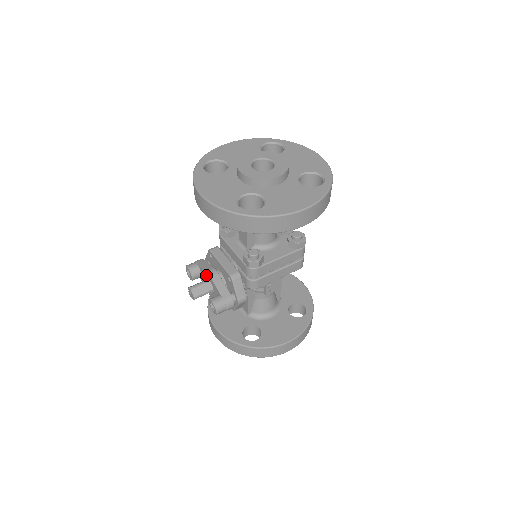
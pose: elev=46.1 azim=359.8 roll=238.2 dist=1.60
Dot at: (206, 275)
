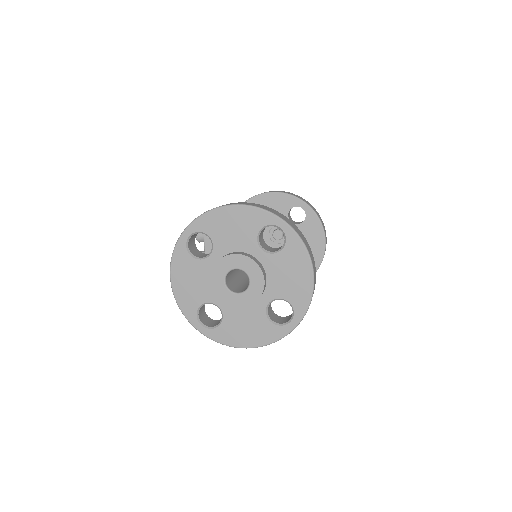
Dot at: occluded
